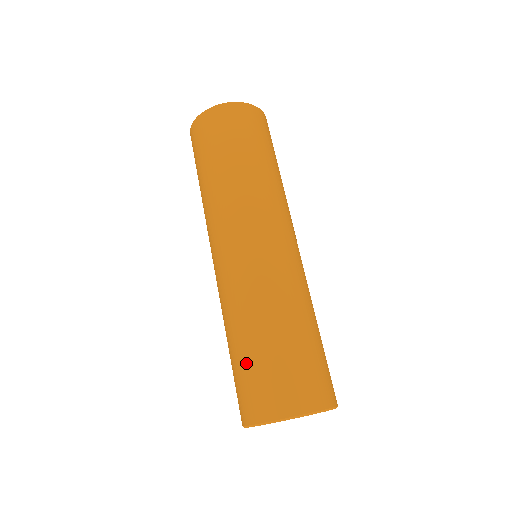
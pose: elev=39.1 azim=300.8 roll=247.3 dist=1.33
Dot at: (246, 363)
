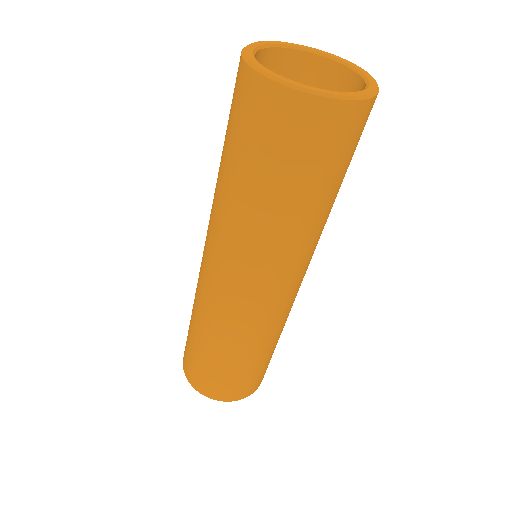
Dot at: (237, 373)
